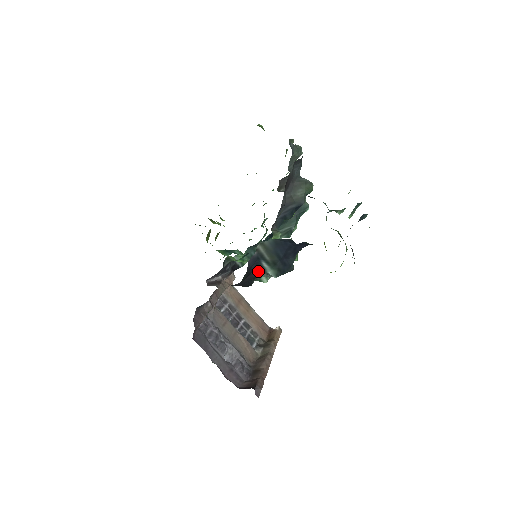
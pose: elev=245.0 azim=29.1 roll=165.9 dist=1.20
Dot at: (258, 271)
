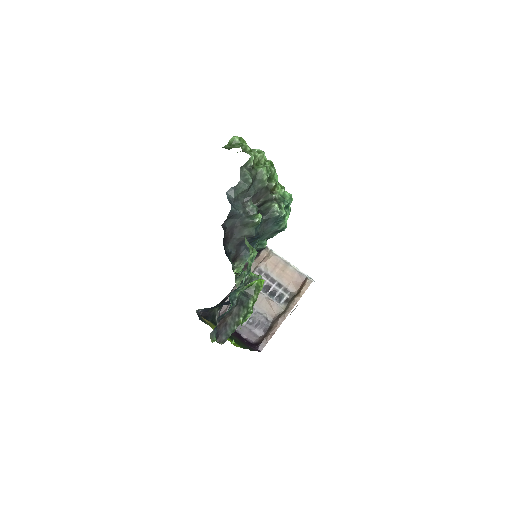
Dot at: occluded
